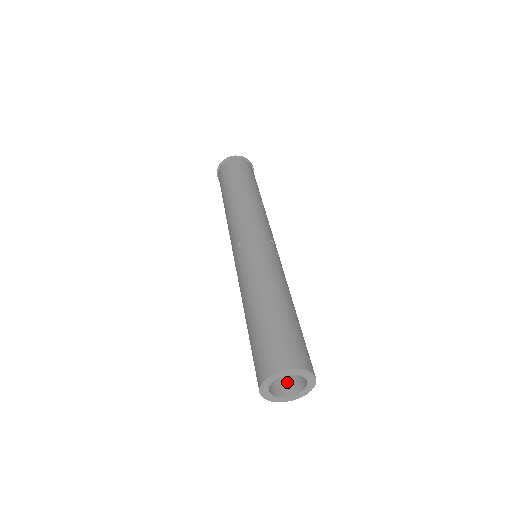
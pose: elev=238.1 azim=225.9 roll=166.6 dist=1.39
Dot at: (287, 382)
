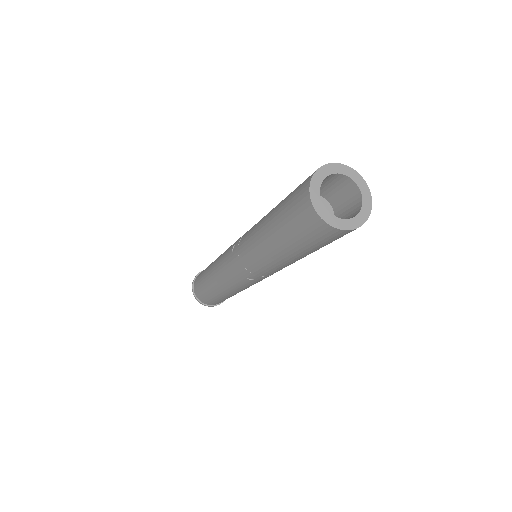
Dot at: occluded
